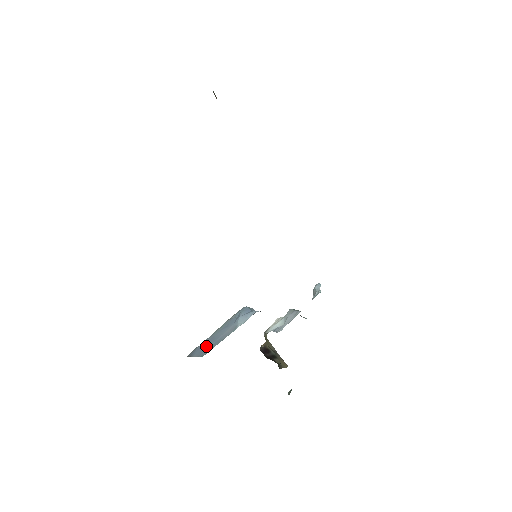
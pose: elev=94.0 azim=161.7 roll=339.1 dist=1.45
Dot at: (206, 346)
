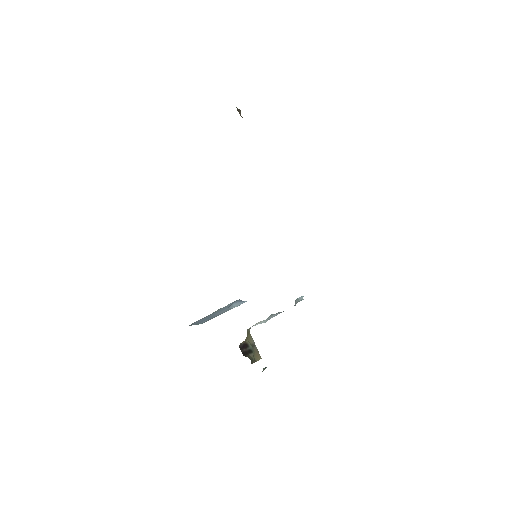
Dot at: (204, 320)
